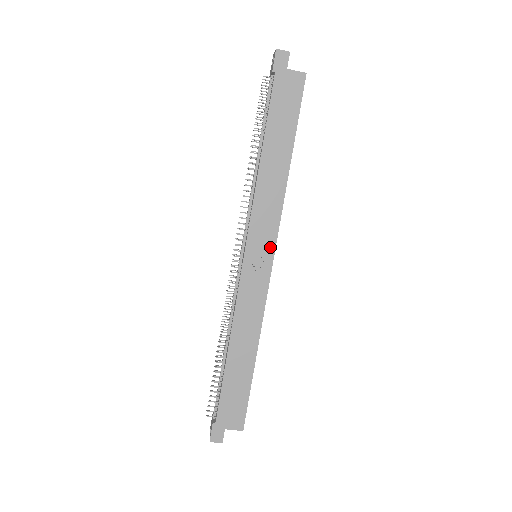
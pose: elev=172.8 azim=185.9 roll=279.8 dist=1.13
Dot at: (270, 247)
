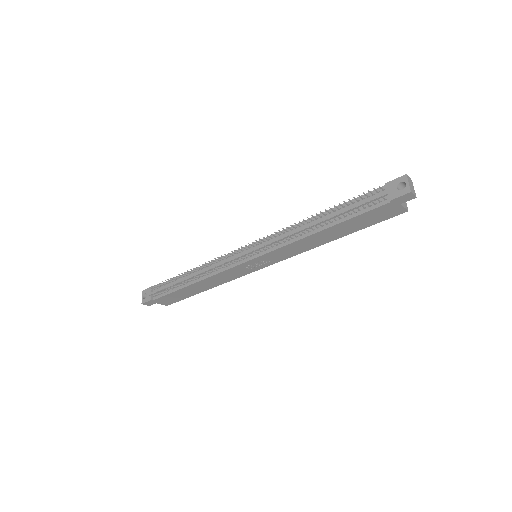
Dot at: (270, 263)
